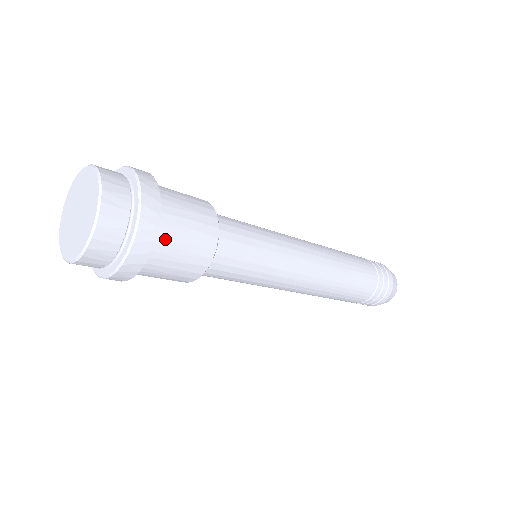
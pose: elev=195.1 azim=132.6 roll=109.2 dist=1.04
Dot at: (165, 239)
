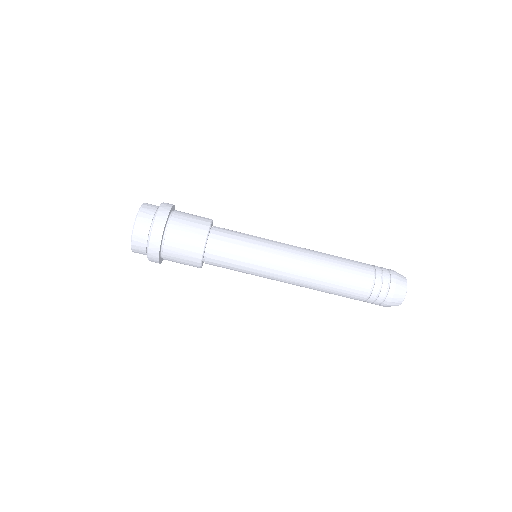
Dot at: (173, 230)
